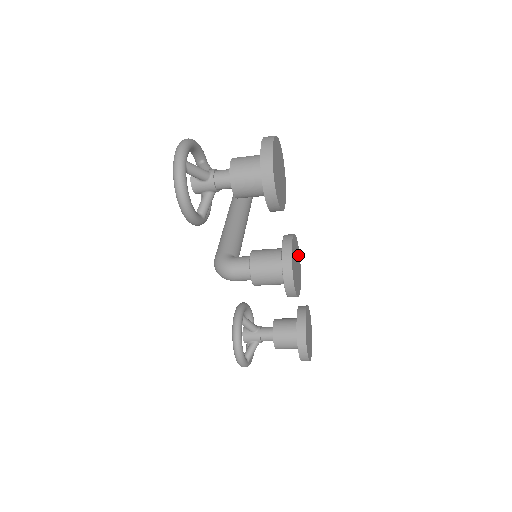
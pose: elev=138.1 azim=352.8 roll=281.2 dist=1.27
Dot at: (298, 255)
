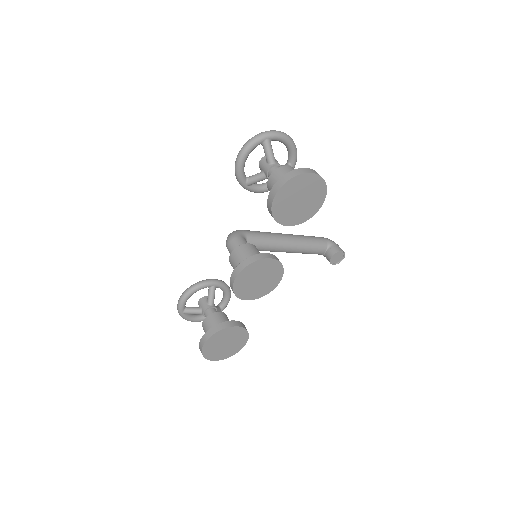
Dot at: (272, 283)
